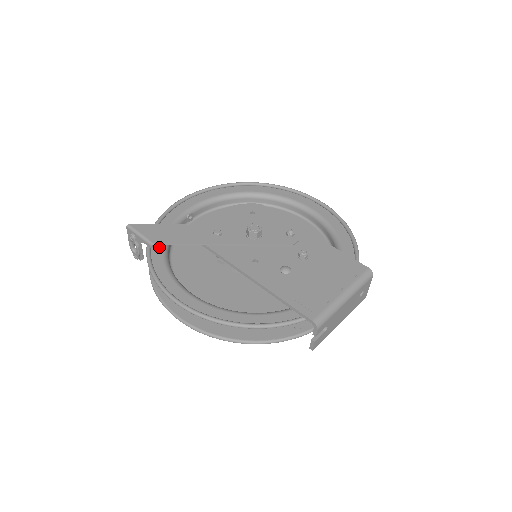
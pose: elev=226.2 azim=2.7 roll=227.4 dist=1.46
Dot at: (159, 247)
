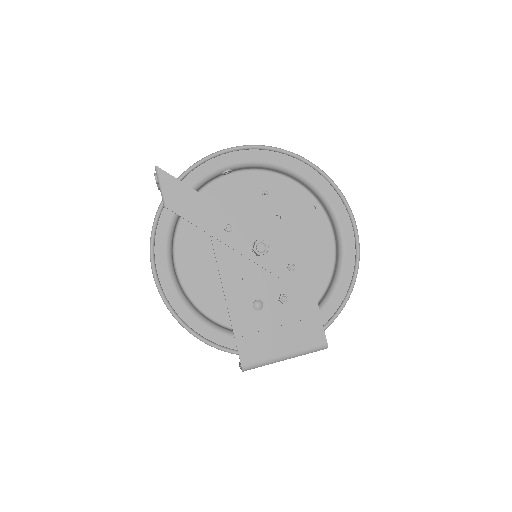
Dot at: occluded
